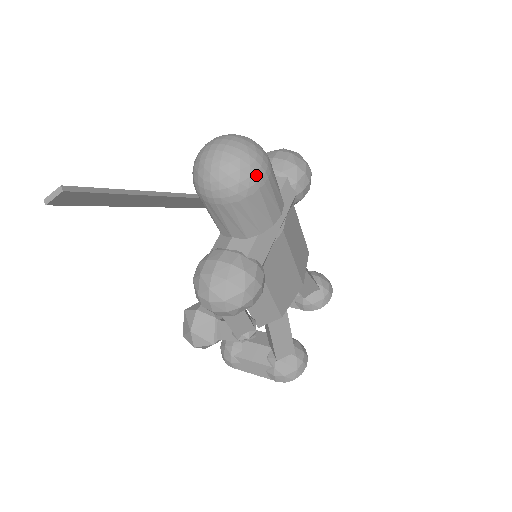
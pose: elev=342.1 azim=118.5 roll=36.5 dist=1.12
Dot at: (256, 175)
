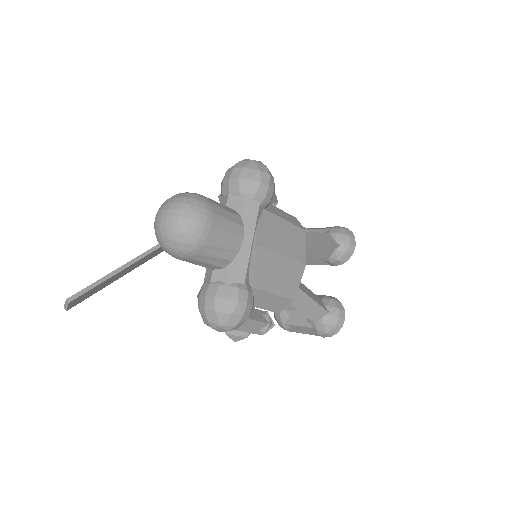
Dot at: (198, 231)
